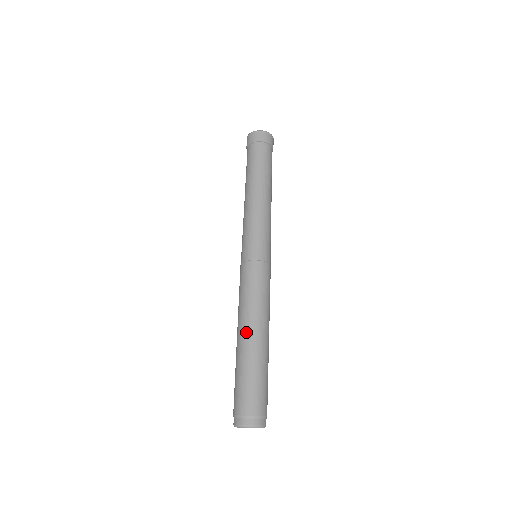
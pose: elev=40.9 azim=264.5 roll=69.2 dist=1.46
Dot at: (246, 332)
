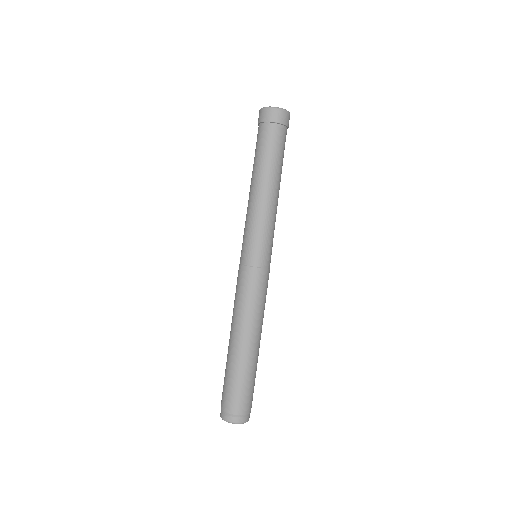
Dot at: (240, 339)
